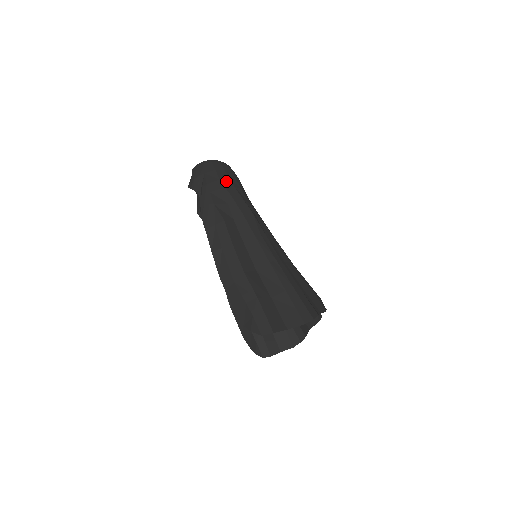
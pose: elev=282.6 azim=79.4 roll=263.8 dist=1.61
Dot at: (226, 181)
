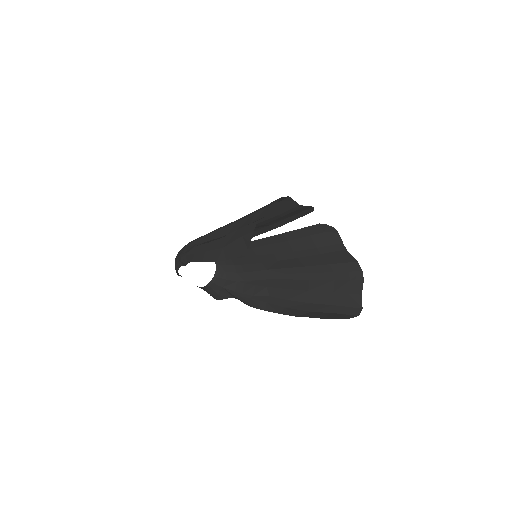
Dot at: occluded
